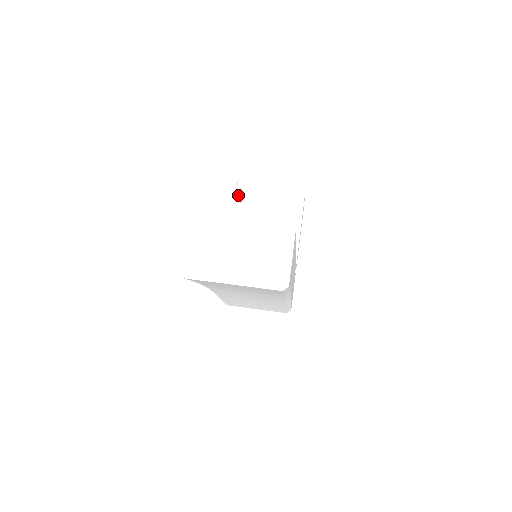
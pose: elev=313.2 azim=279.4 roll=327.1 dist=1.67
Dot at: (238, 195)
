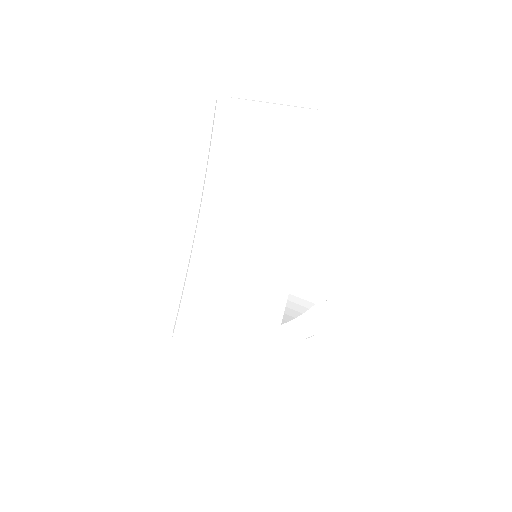
Dot at: occluded
